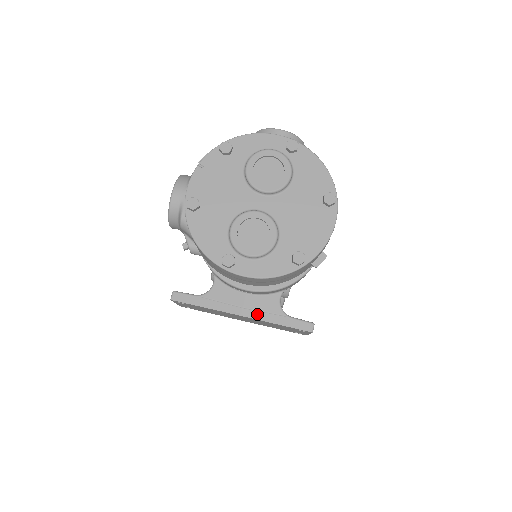
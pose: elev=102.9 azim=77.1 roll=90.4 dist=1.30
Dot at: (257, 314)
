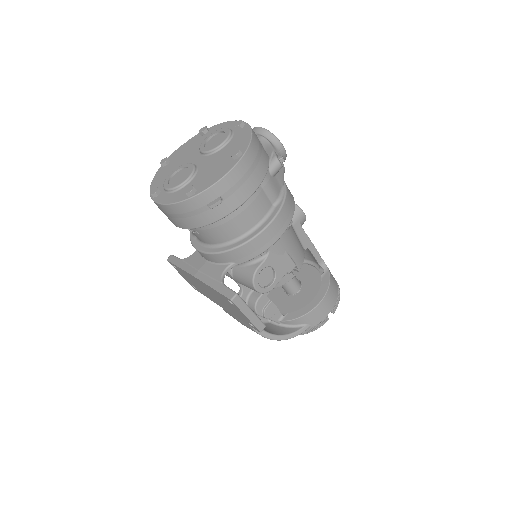
Dot at: (204, 277)
